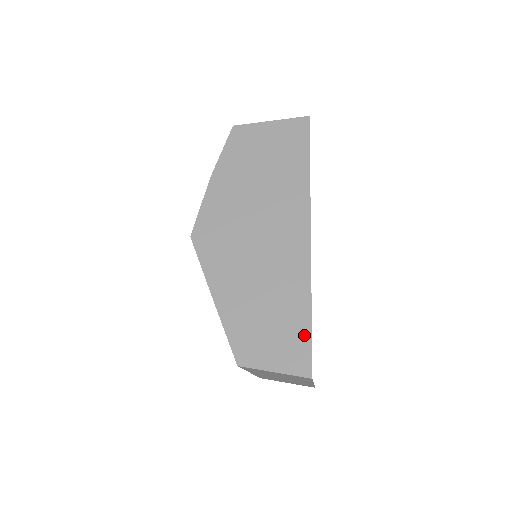
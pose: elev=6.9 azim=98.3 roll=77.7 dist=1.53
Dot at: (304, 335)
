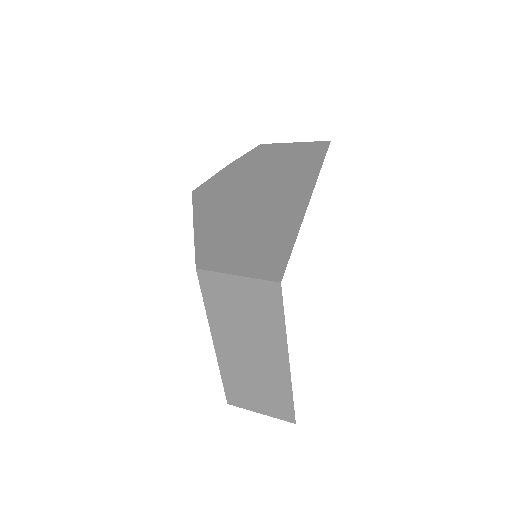
Dot at: (283, 251)
